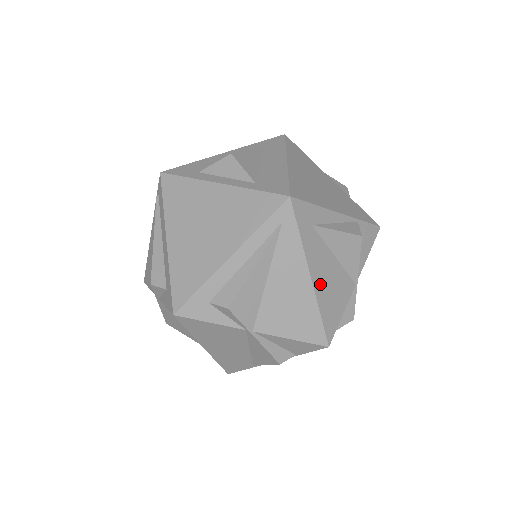
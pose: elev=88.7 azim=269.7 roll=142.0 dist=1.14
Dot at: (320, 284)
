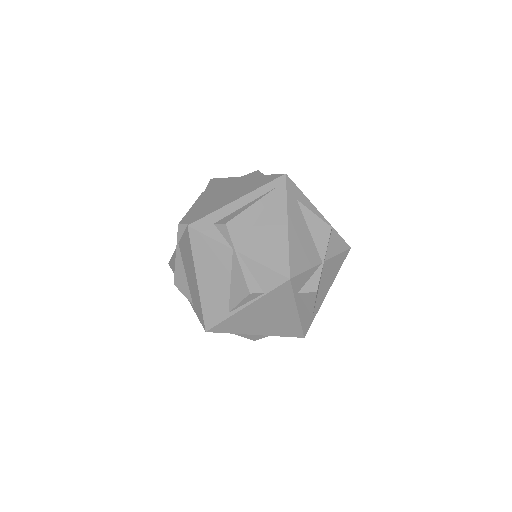
Dot at: (294, 235)
